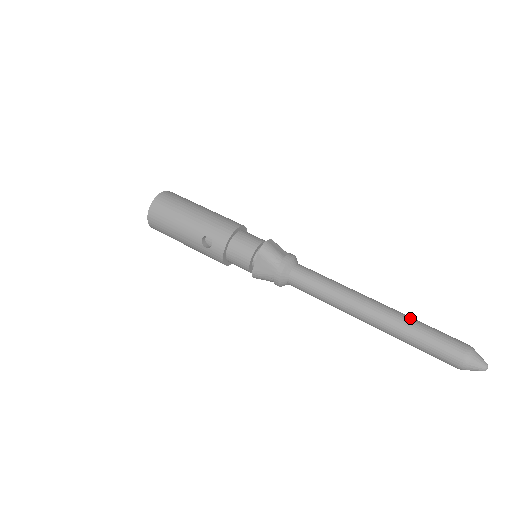
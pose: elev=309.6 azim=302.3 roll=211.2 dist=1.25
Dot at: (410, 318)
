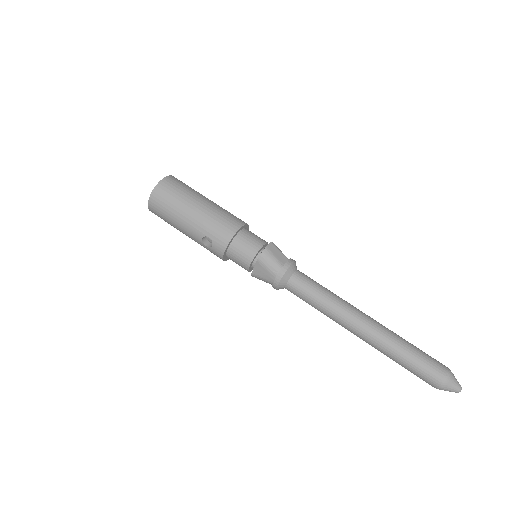
Dot at: (397, 339)
